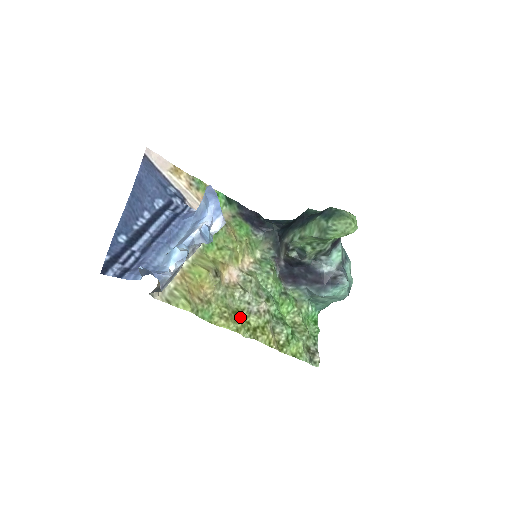
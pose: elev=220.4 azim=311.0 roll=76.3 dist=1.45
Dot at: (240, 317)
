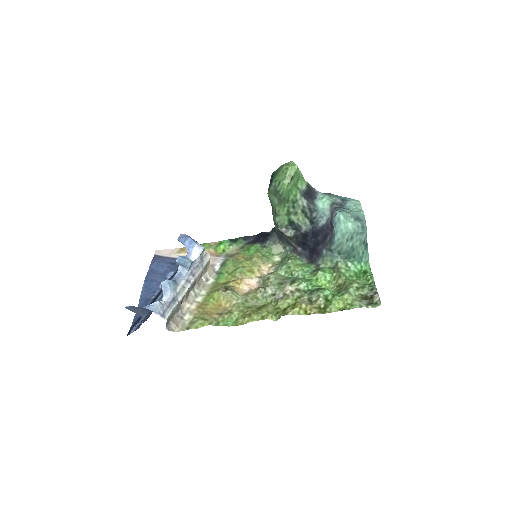
Dot at: (266, 308)
